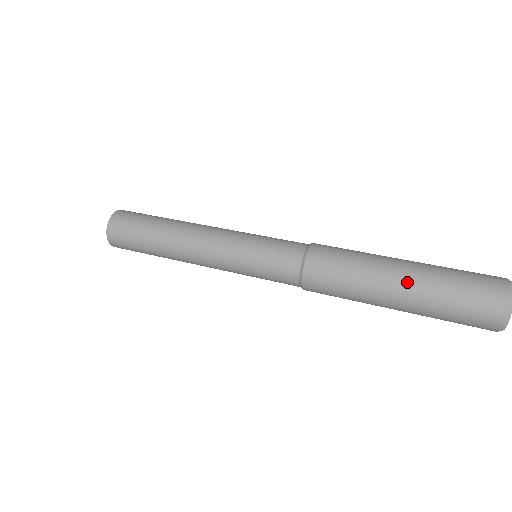
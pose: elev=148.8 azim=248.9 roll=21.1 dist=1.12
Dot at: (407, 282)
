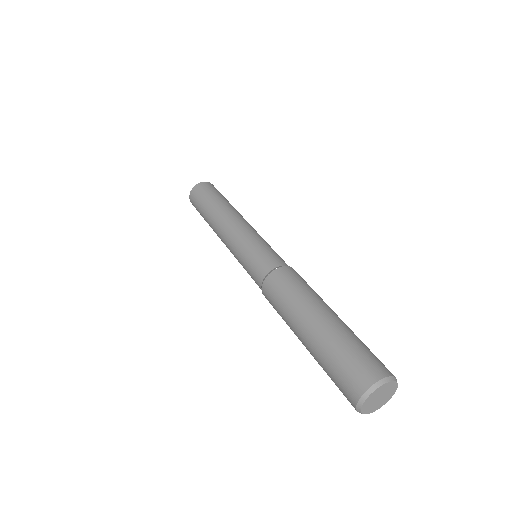
Dot at: (307, 340)
